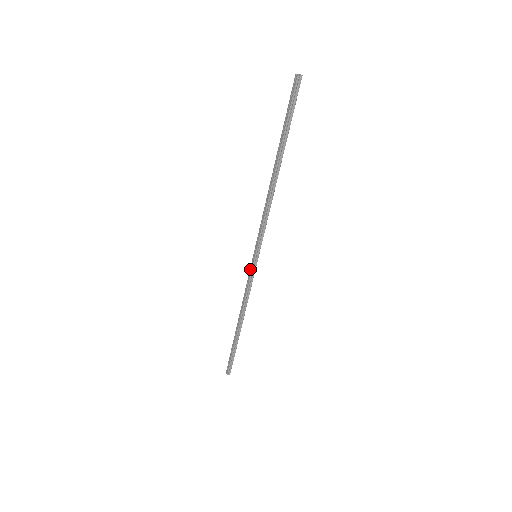
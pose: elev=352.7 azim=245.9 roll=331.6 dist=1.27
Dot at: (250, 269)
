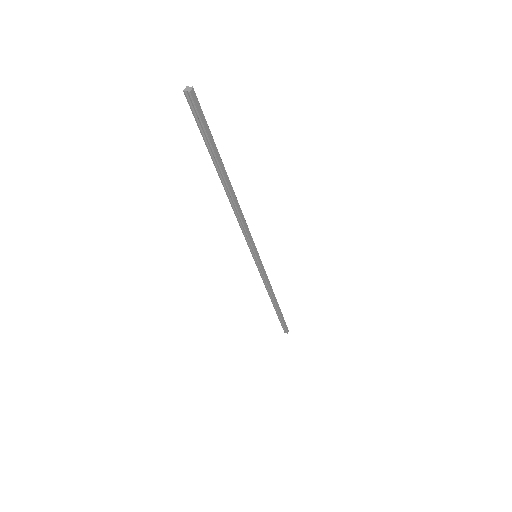
Dot at: occluded
